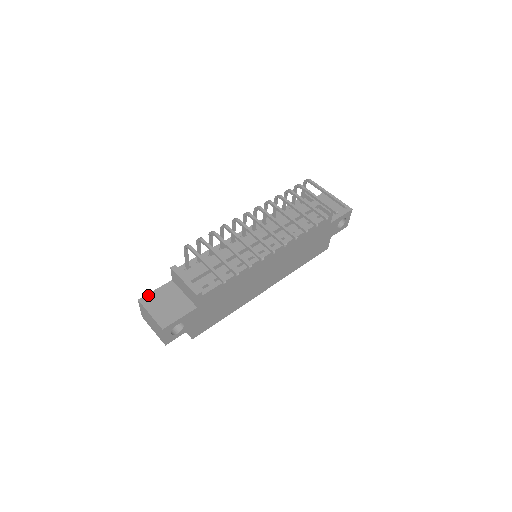
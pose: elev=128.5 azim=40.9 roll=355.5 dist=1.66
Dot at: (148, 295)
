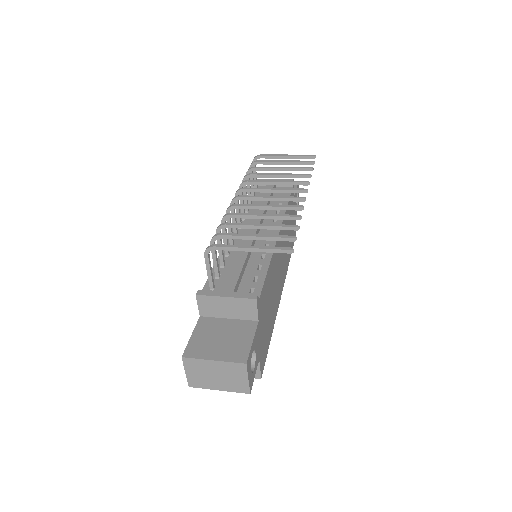
Dot at: (189, 345)
